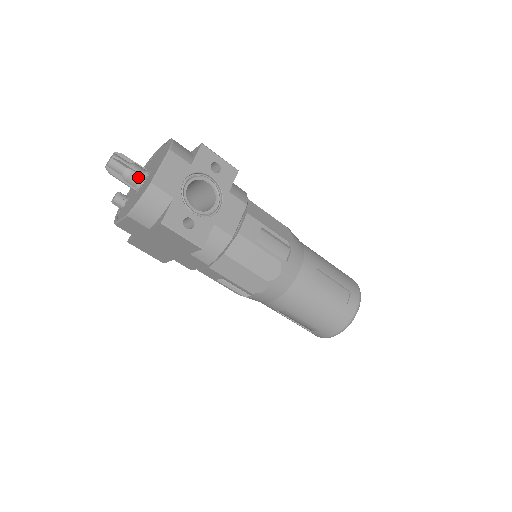
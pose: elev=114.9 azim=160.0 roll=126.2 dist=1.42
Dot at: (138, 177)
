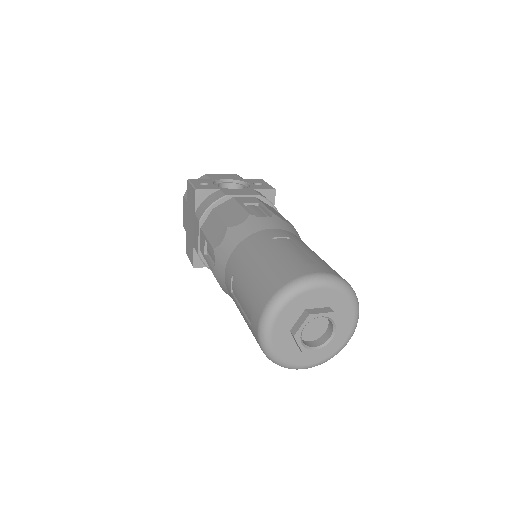
Dot at: occluded
